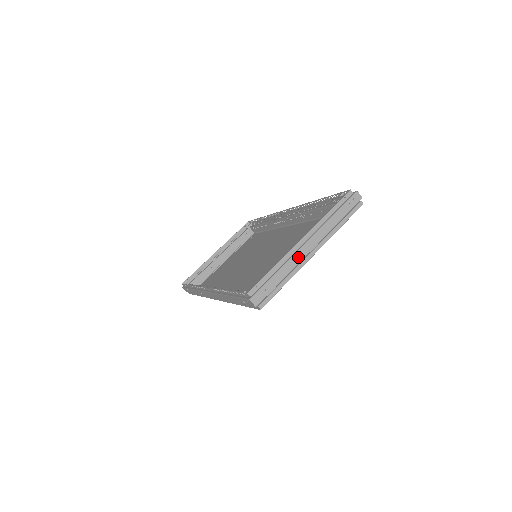
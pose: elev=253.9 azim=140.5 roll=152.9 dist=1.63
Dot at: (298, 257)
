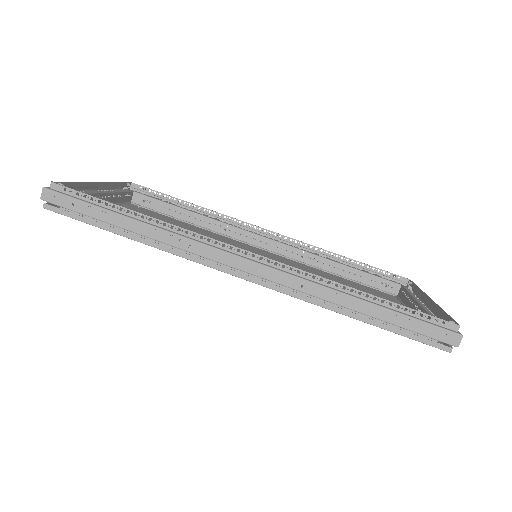
Dot at: occluded
